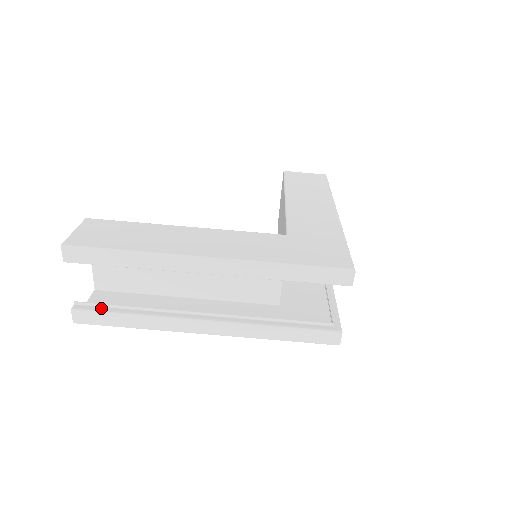
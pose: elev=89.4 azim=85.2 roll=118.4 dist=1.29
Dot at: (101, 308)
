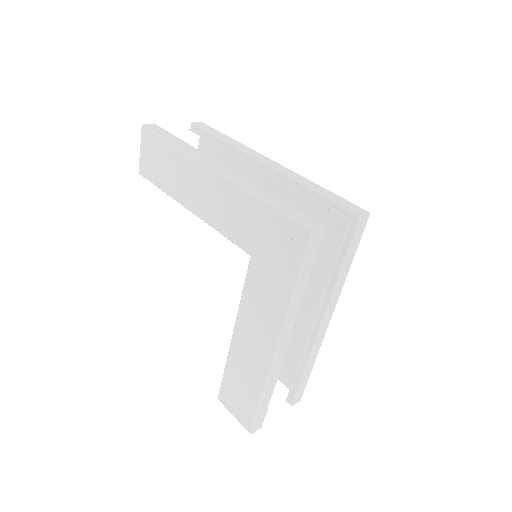
Dot at: occluded
